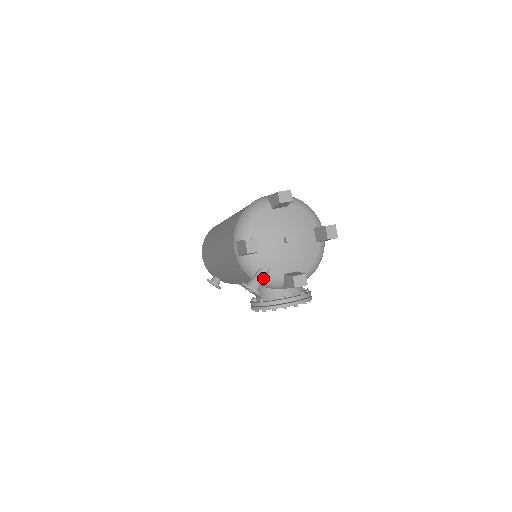
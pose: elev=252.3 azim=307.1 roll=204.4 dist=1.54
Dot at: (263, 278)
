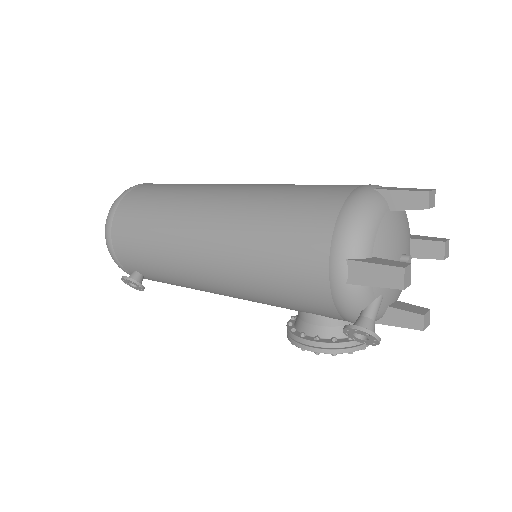
Dot at: (376, 316)
